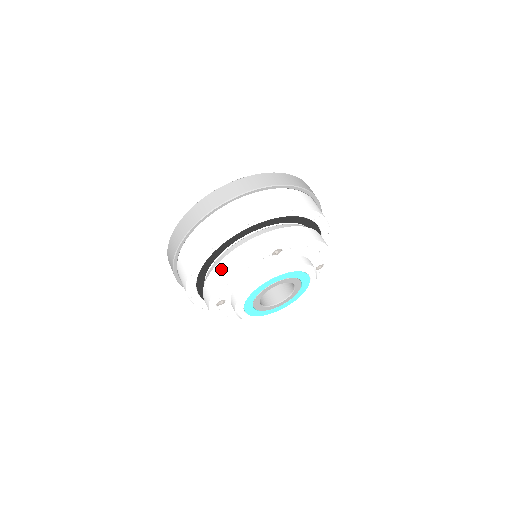
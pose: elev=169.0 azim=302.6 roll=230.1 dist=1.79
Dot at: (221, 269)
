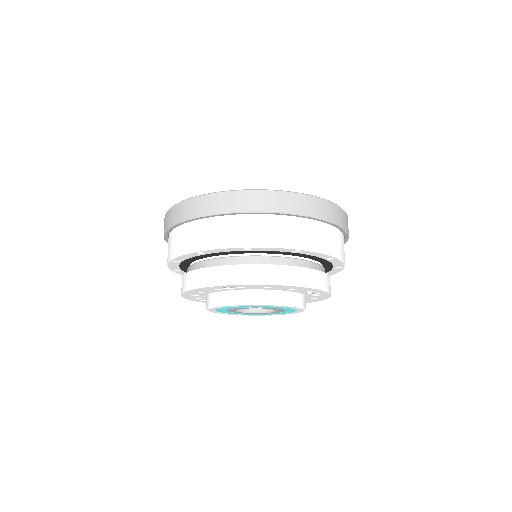
Dot at: (182, 283)
